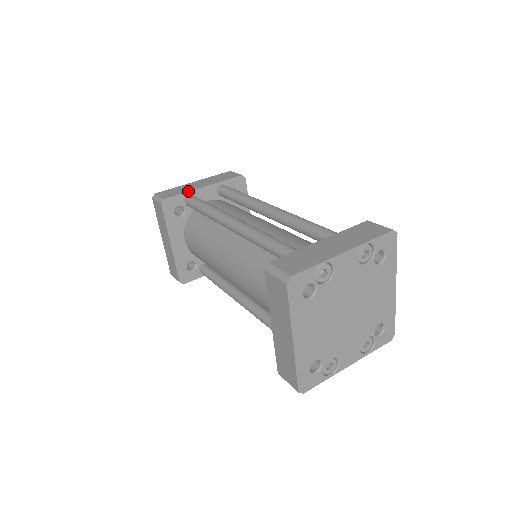
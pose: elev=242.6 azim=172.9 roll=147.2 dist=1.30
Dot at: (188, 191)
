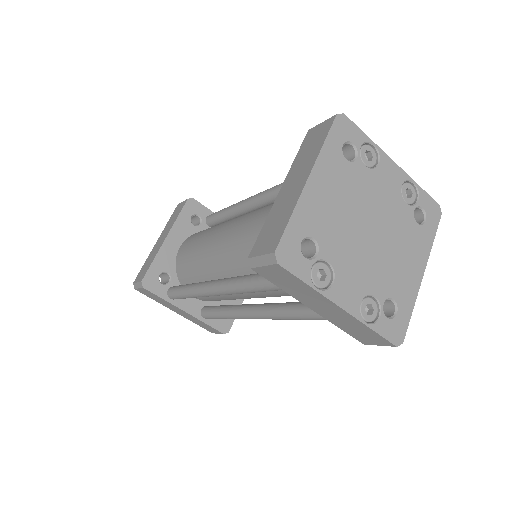
Dot at: occluded
